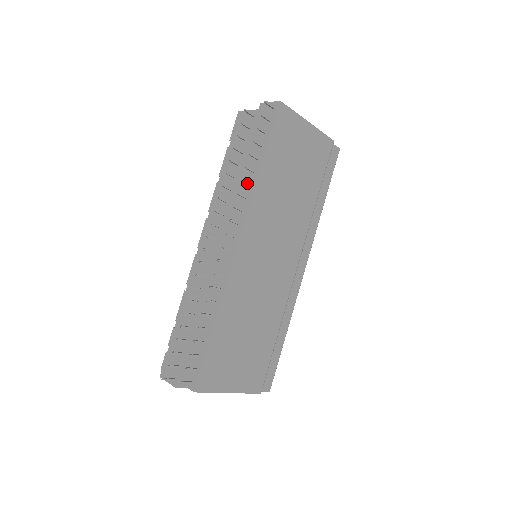
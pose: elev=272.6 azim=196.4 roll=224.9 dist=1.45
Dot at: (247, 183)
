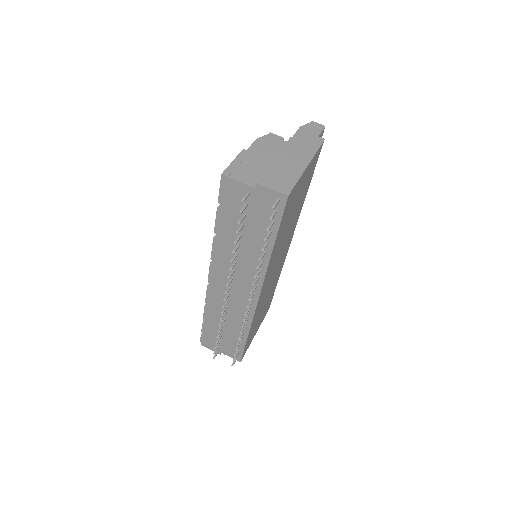
Dot at: occluded
